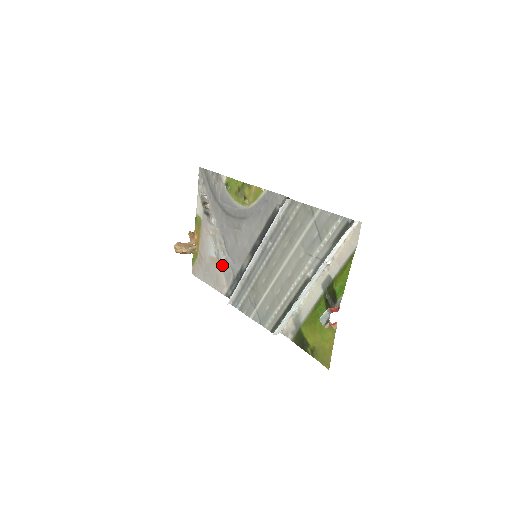
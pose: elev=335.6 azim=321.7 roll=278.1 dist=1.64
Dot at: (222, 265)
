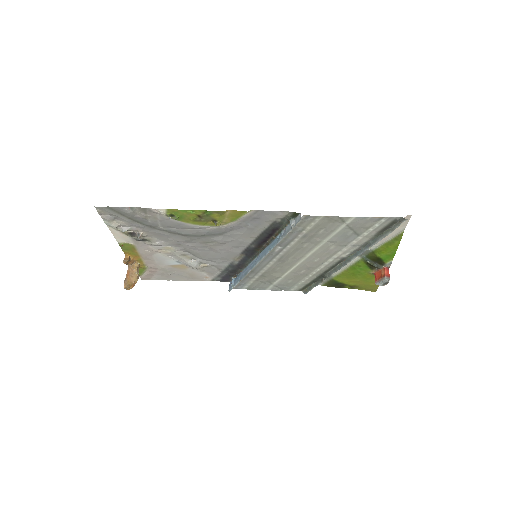
Dot at: occluded
